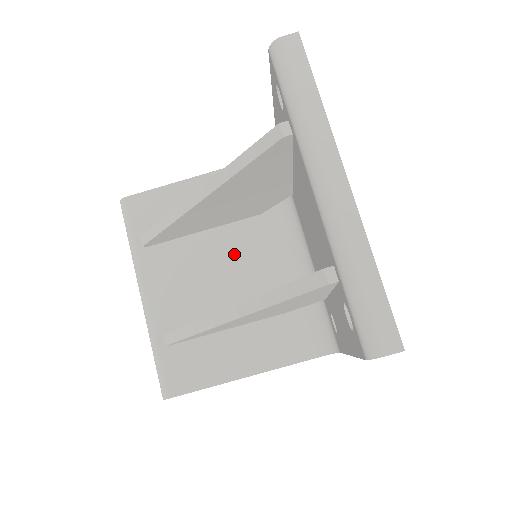
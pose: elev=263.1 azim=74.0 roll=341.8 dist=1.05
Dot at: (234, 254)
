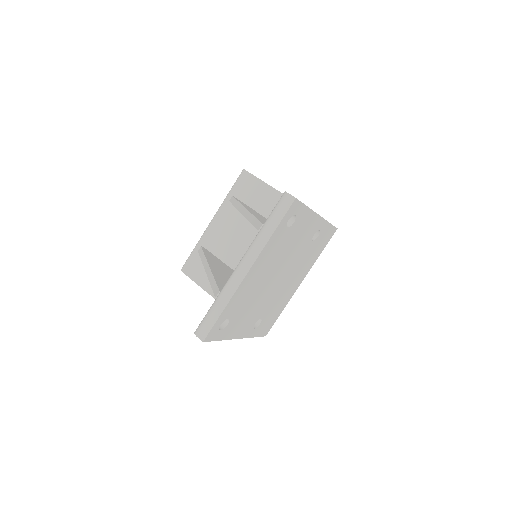
Dot at: occluded
